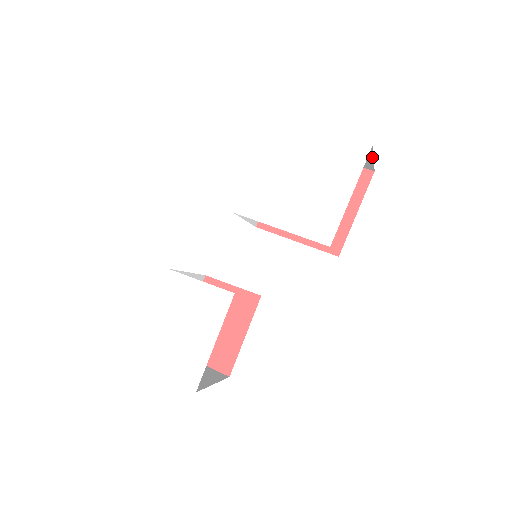
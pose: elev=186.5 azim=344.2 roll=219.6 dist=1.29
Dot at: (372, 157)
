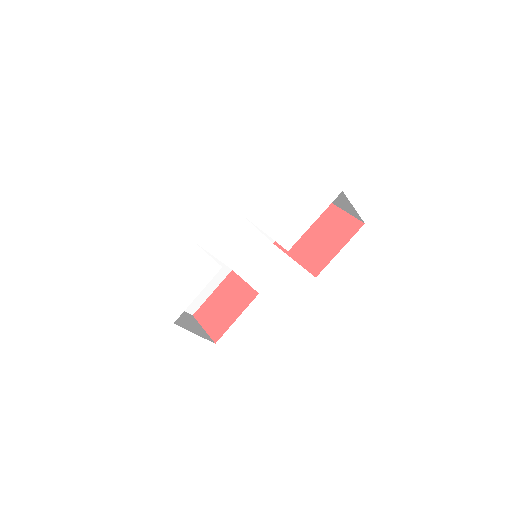
Dot at: (352, 206)
